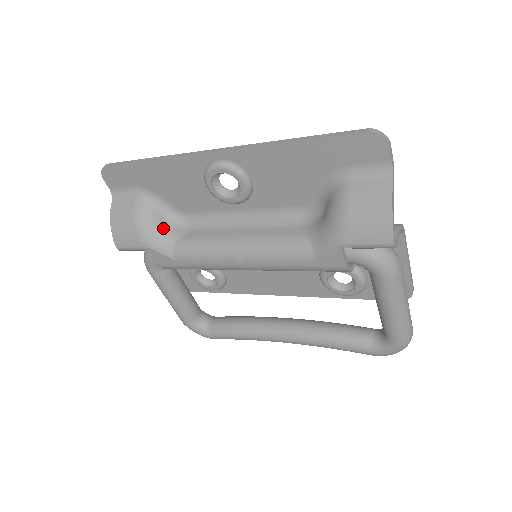
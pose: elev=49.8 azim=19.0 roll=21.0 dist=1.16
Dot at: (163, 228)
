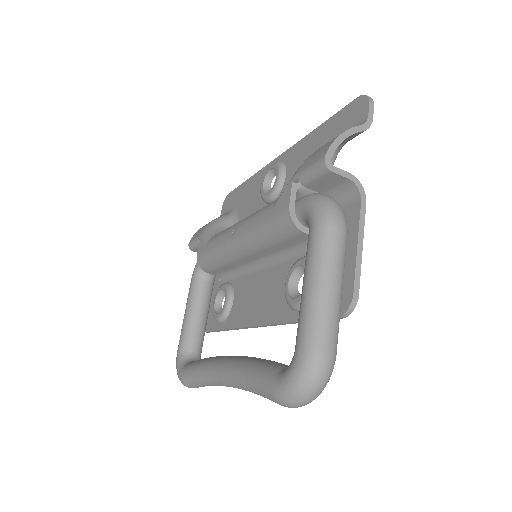
Dot at: (221, 229)
